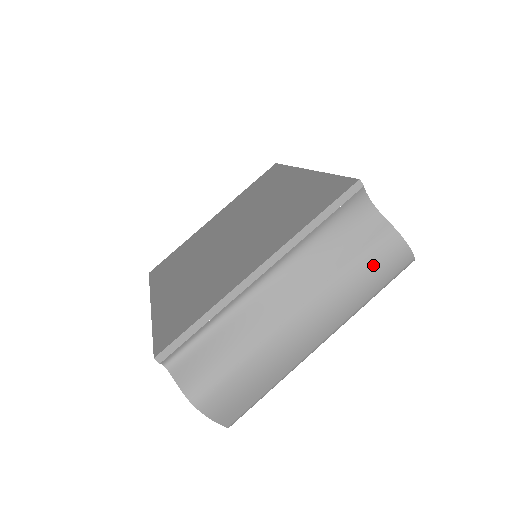
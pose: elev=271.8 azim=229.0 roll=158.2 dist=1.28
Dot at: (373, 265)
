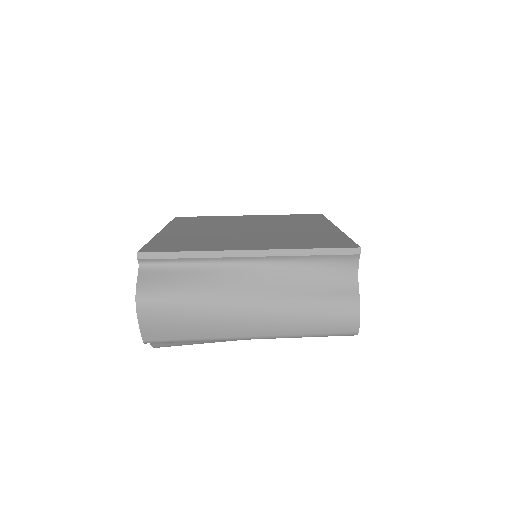
Dot at: (326, 312)
